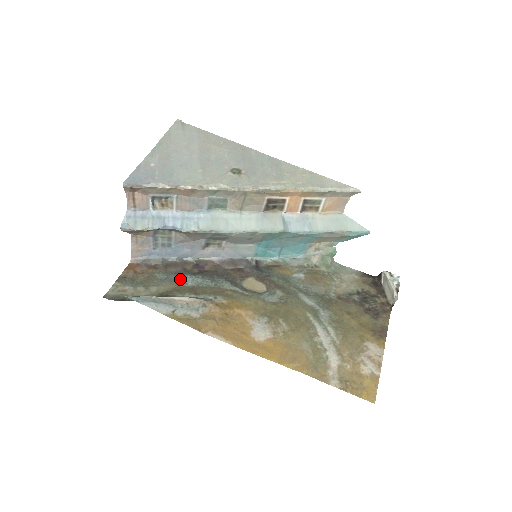
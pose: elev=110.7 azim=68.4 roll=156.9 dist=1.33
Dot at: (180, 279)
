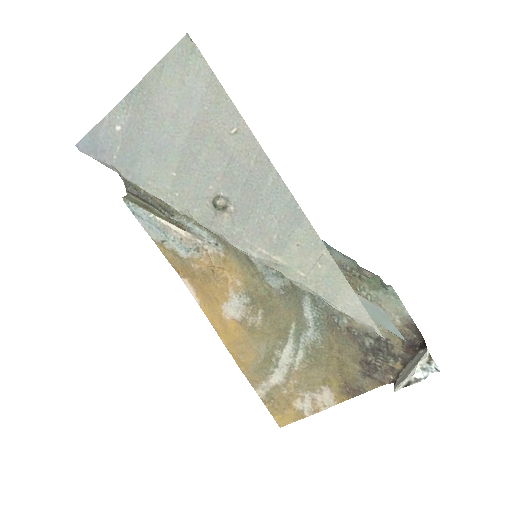
Dot at: occluded
